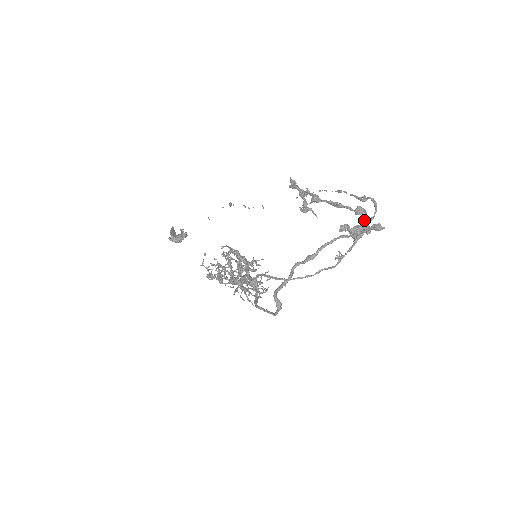
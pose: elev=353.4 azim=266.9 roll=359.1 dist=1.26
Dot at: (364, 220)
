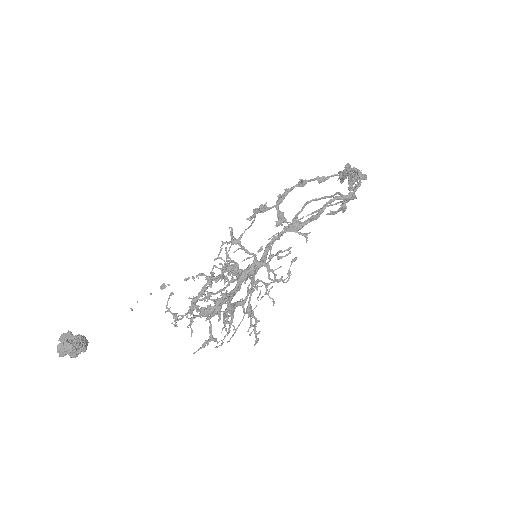
Dot at: occluded
